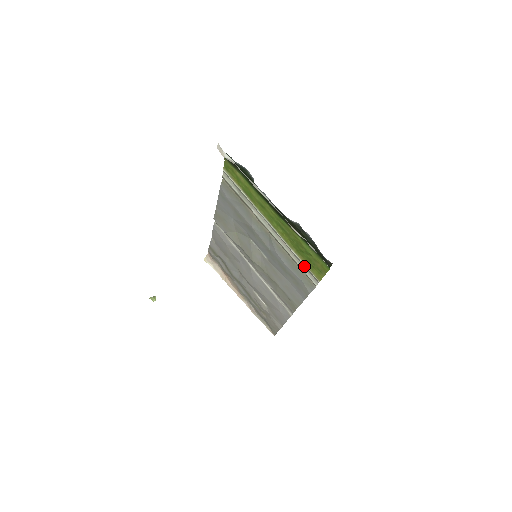
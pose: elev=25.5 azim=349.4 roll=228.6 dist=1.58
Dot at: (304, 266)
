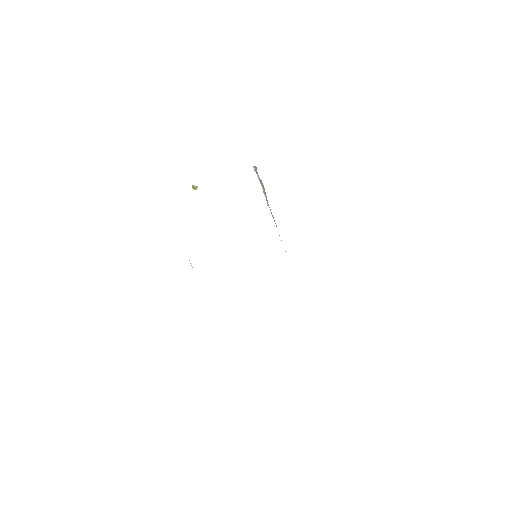
Dot at: occluded
